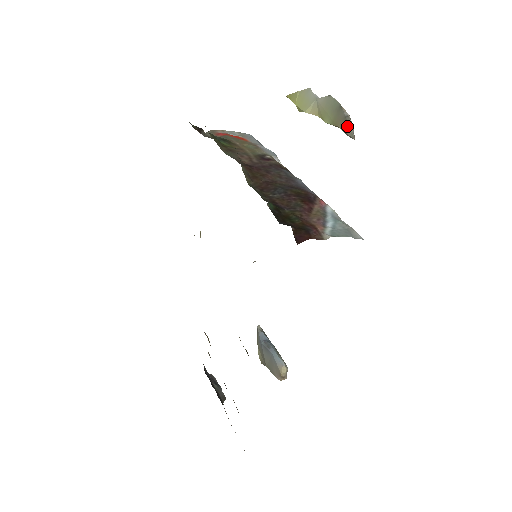
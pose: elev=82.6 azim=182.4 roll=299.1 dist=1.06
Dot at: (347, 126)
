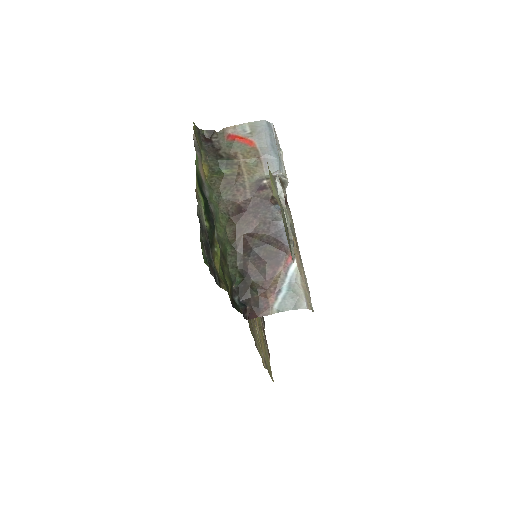
Dot at: (290, 248)
